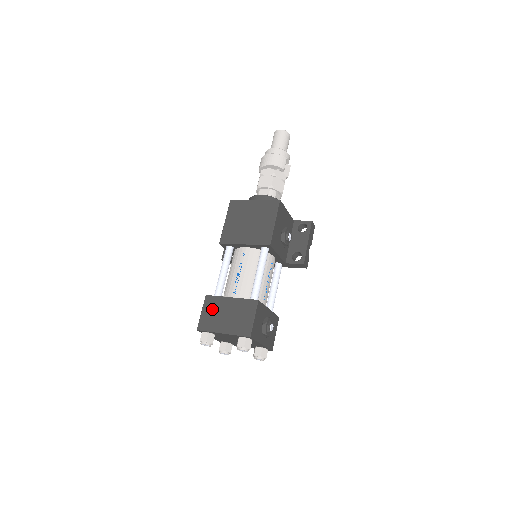
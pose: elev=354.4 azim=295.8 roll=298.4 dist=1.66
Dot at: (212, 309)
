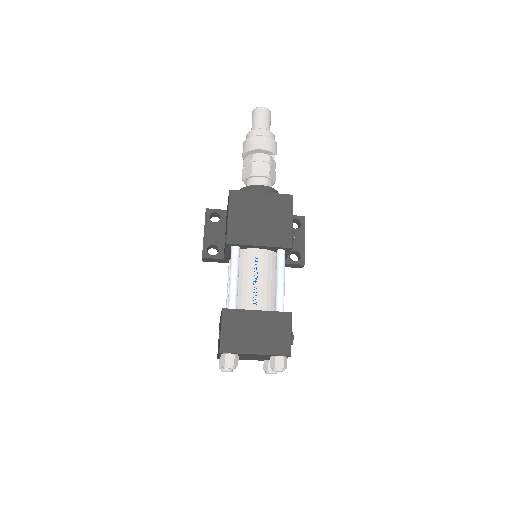
Dot at: (235, 325)
